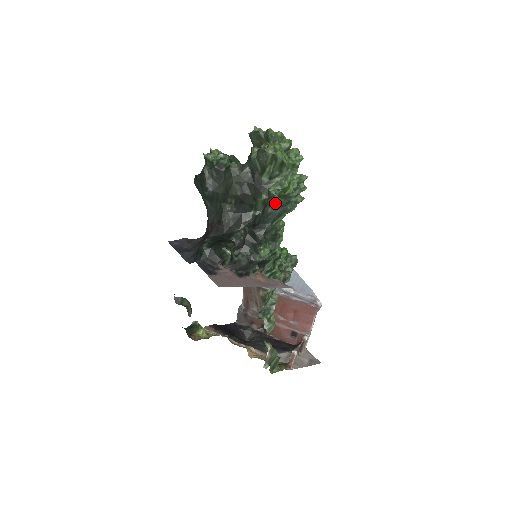
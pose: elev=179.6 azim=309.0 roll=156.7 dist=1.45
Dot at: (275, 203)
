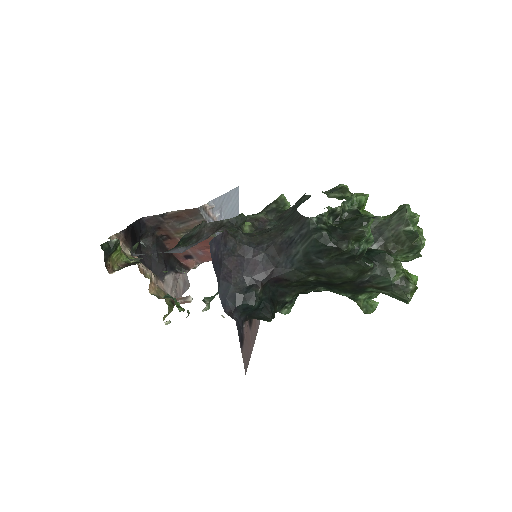
Dot at: occluded
